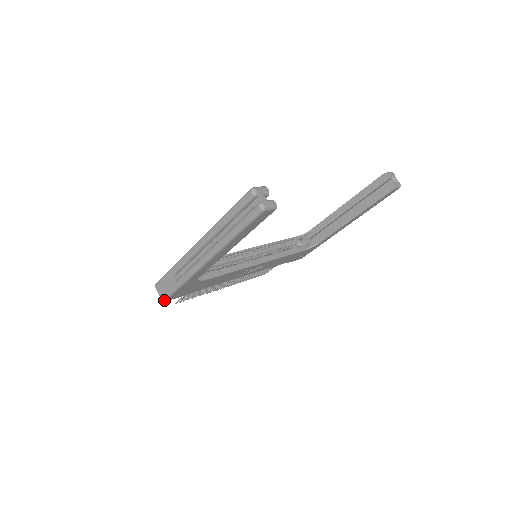
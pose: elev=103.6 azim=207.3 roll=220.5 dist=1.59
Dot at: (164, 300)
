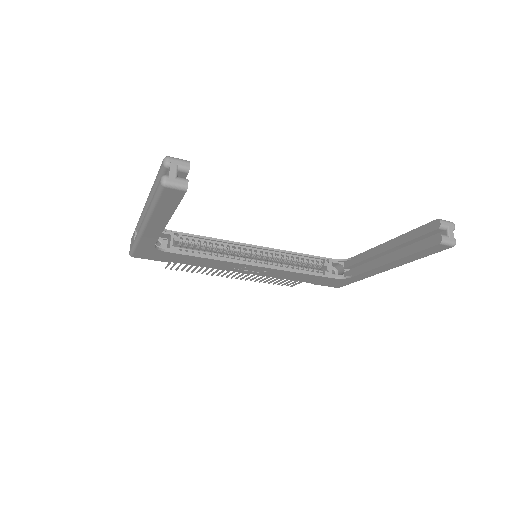
Dot at: (130, 255)
